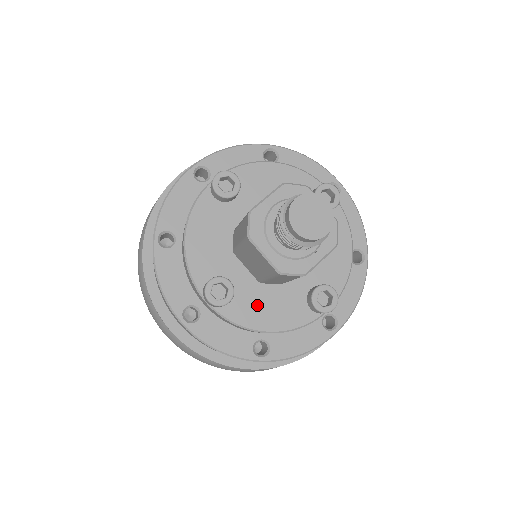
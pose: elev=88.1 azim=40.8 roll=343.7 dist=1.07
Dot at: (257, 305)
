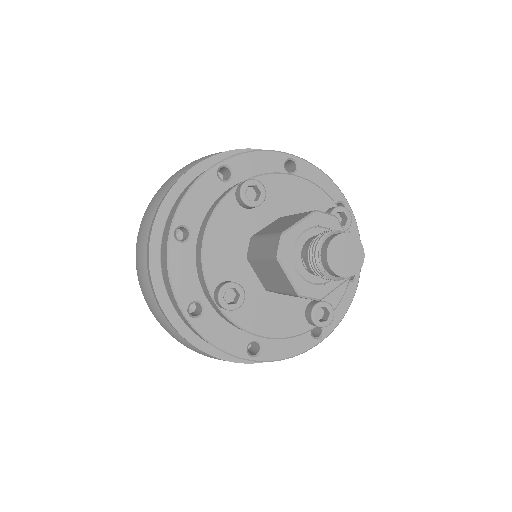
Dot at: (261, 311)
